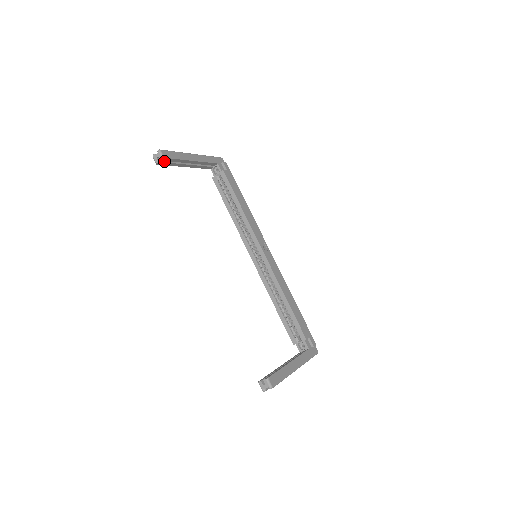
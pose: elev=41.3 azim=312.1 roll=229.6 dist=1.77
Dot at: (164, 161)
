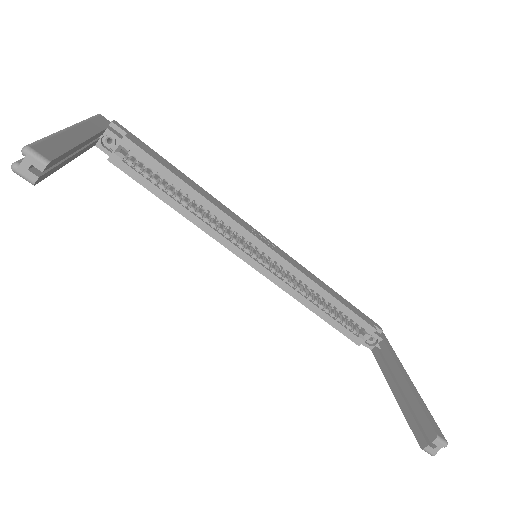
Dot at: occluded
